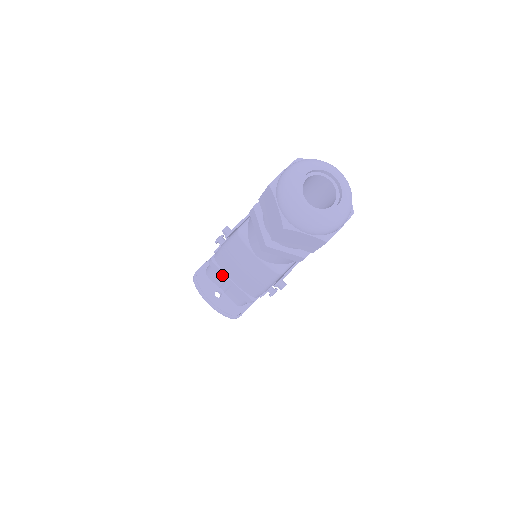
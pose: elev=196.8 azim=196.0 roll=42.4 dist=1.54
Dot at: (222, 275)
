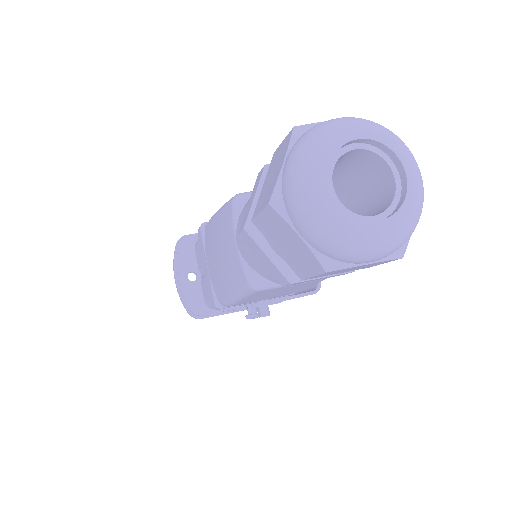
Dot at: (203, 253)
